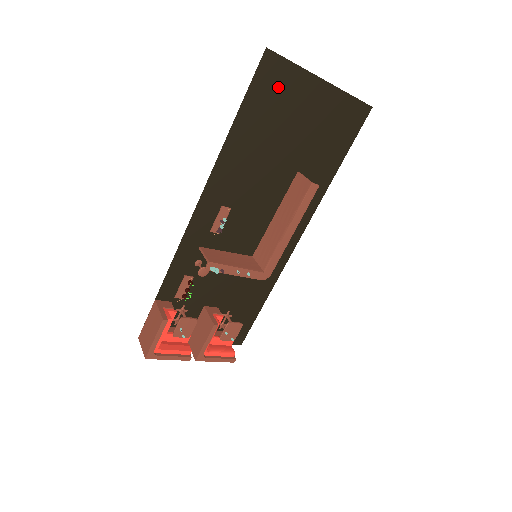
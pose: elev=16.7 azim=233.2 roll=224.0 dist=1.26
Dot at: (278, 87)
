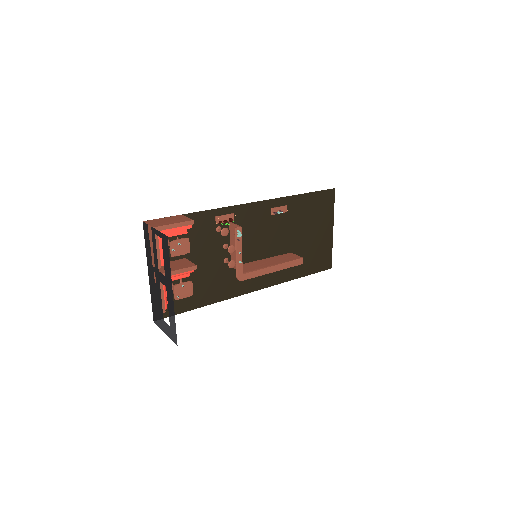
Dot at: (323, 207)
